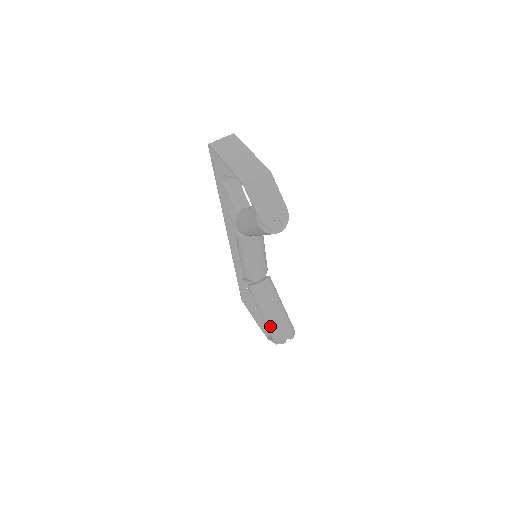
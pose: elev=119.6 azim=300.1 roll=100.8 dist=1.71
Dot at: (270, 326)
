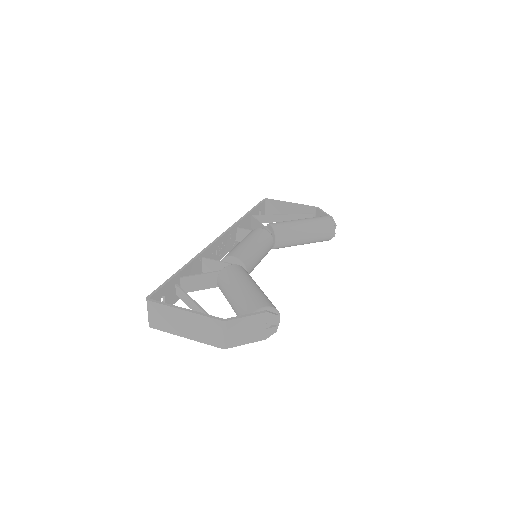
Dot at: occluded
